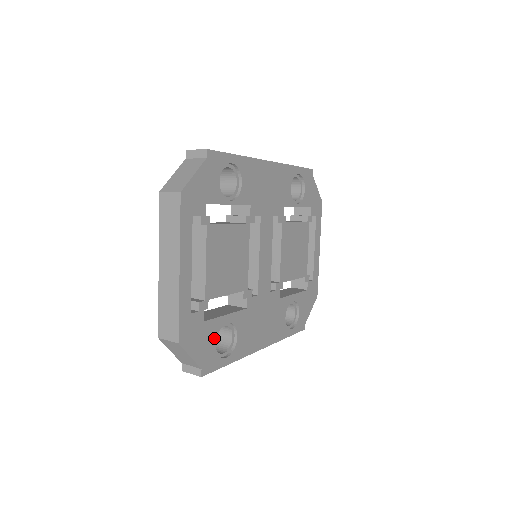
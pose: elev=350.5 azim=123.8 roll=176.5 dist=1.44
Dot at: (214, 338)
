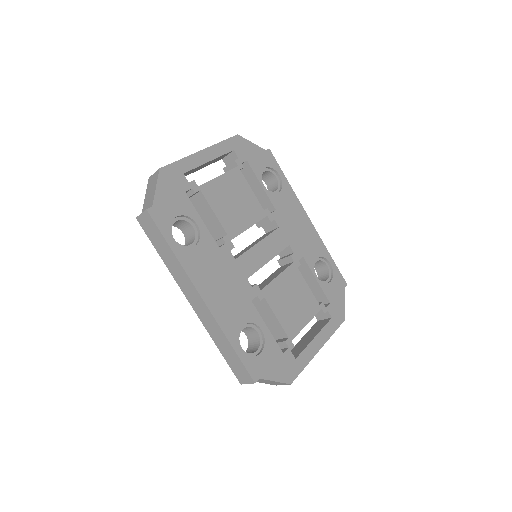
Dot at: (180, 212)
